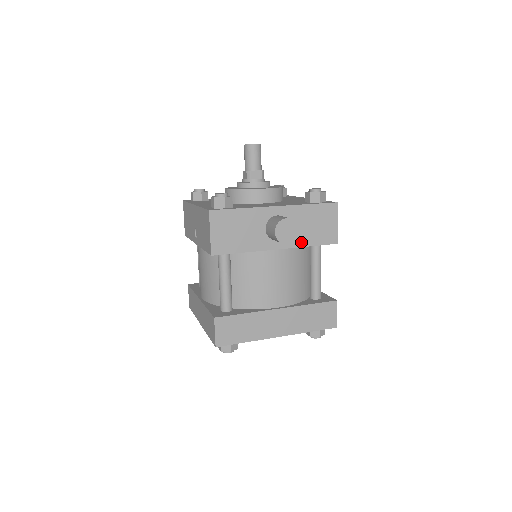
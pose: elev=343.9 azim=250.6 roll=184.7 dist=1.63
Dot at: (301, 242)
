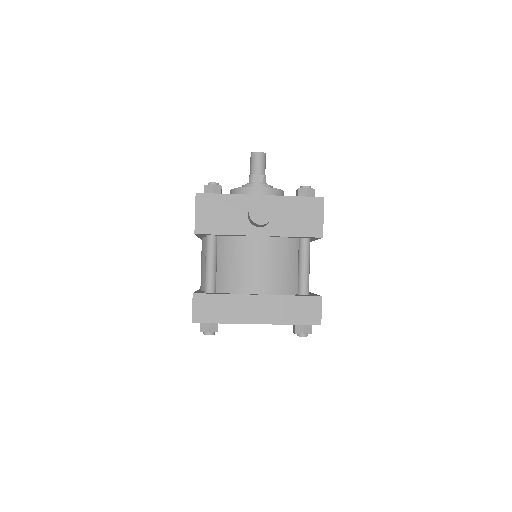
Dot at: (284, 232)
